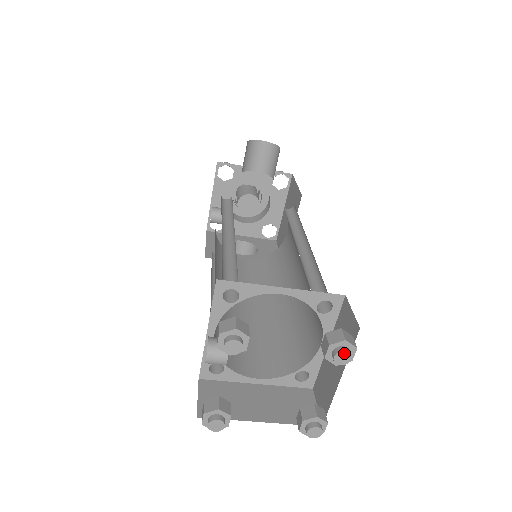
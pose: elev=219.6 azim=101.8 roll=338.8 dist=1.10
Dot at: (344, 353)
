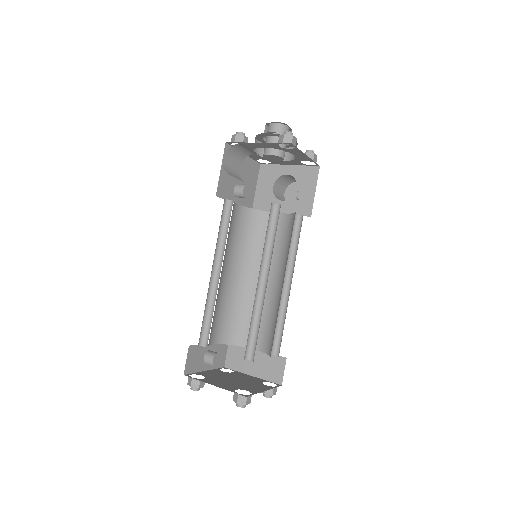
Dot at: (239, 406)
